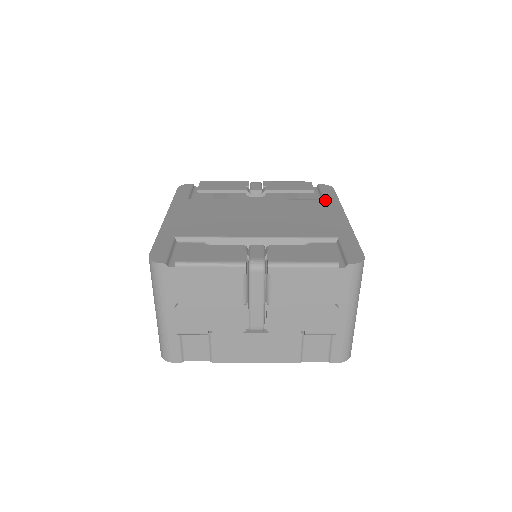
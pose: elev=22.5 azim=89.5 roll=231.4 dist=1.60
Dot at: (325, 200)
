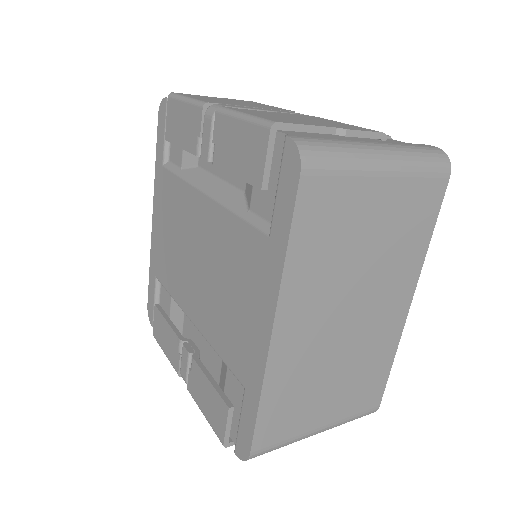
Dot at: (267, 242)
